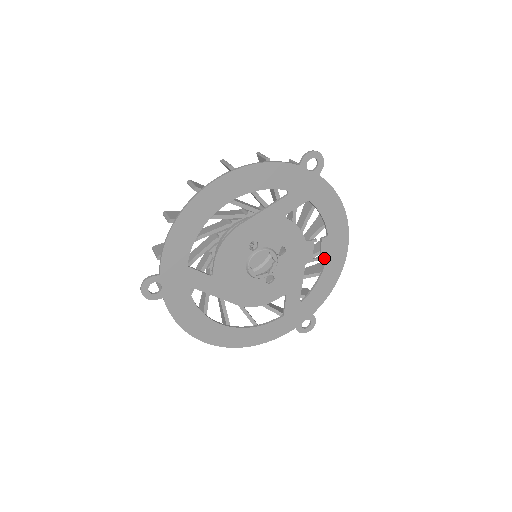
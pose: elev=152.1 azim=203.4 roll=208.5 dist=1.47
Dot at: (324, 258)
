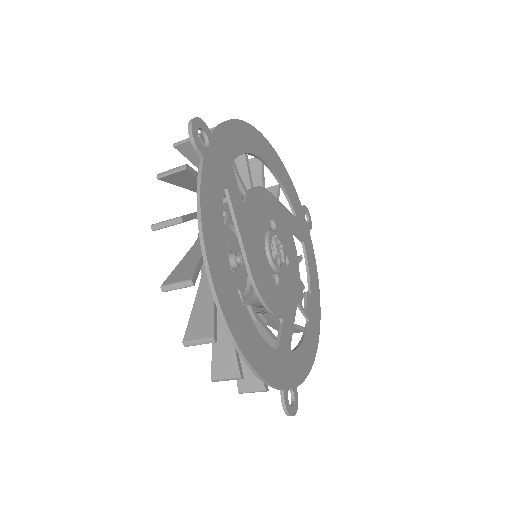
Dot at: (307, 317)
